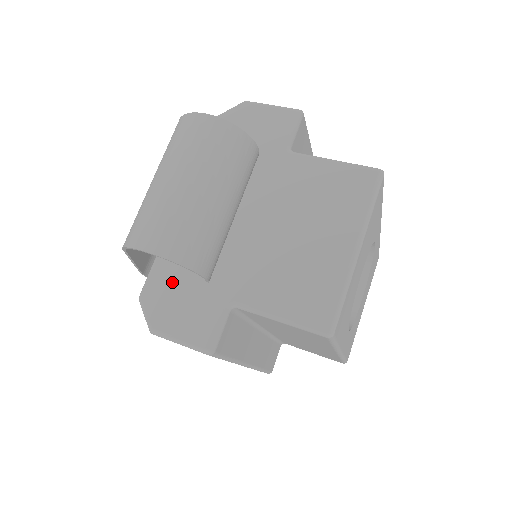
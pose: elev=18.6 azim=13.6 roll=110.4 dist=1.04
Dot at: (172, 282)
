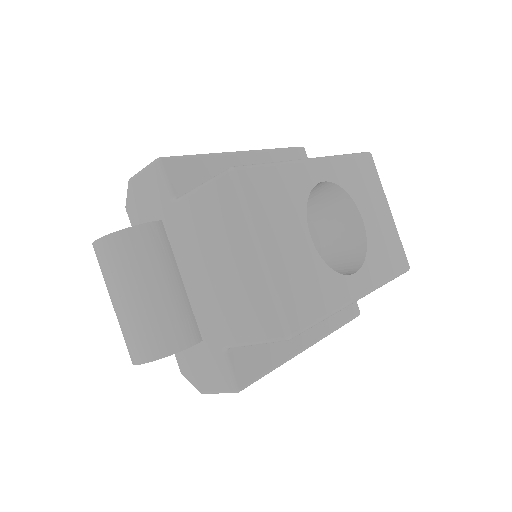
Dot at: (187, 352)
